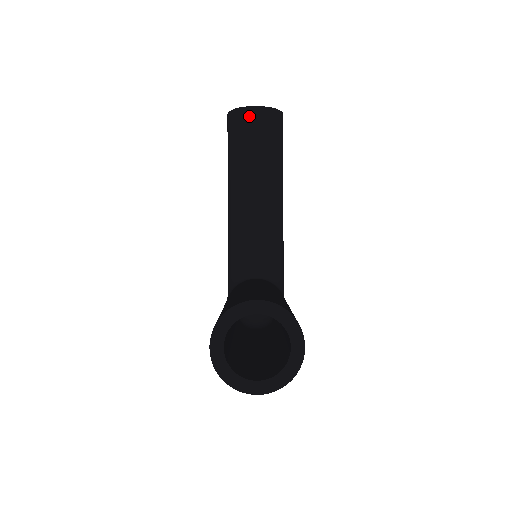
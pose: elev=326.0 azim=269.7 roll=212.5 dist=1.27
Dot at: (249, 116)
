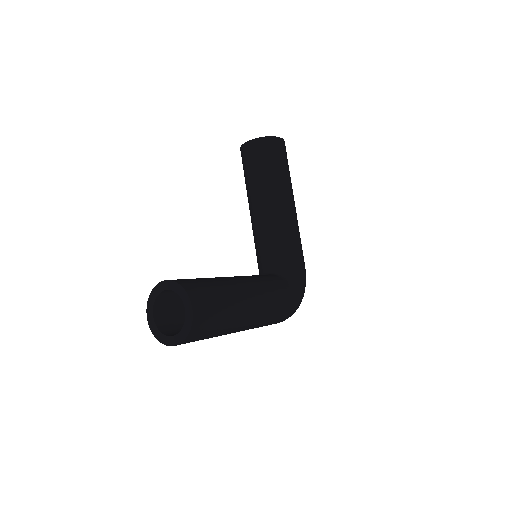
Dot at: (246, 150)
